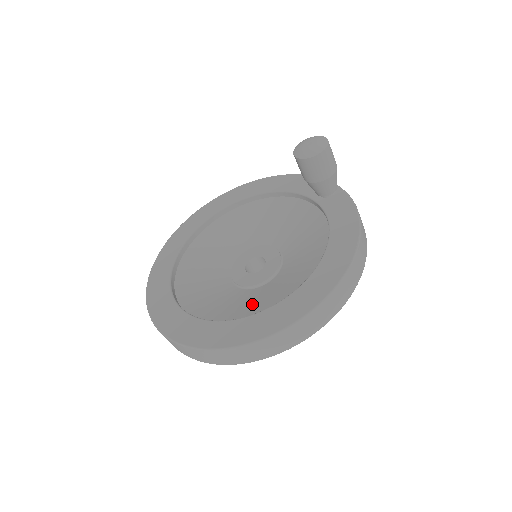
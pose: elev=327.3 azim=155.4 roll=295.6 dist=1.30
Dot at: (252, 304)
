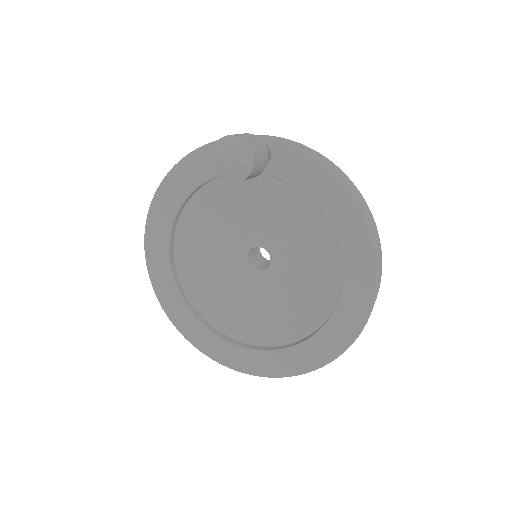
Dot at: (305, 300)
